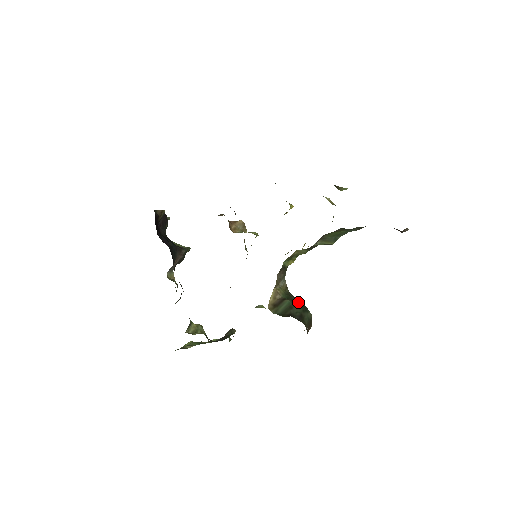
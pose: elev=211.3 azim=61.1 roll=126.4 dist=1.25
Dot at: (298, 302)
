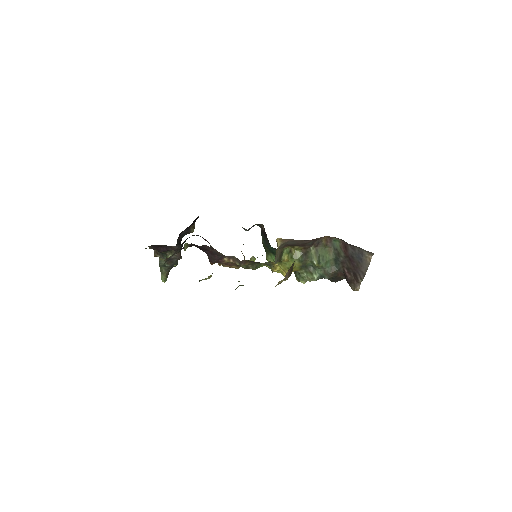
Dot at: occluded
